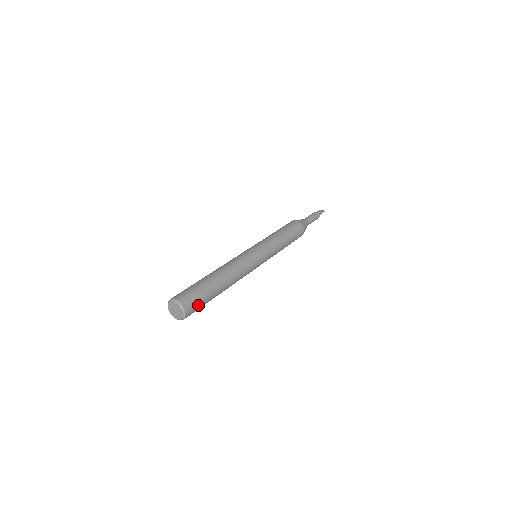
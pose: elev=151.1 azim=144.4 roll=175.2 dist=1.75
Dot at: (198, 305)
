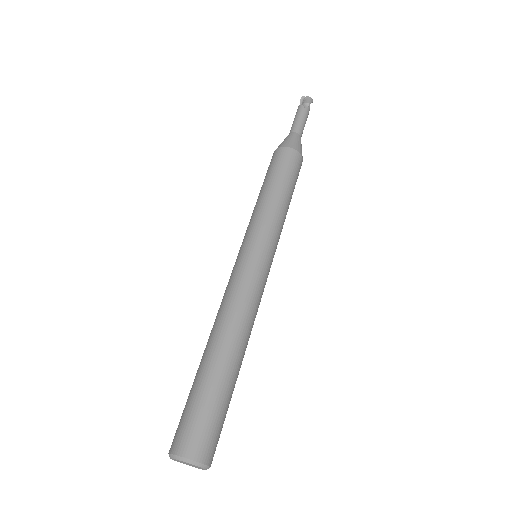
Dot at: occluded
